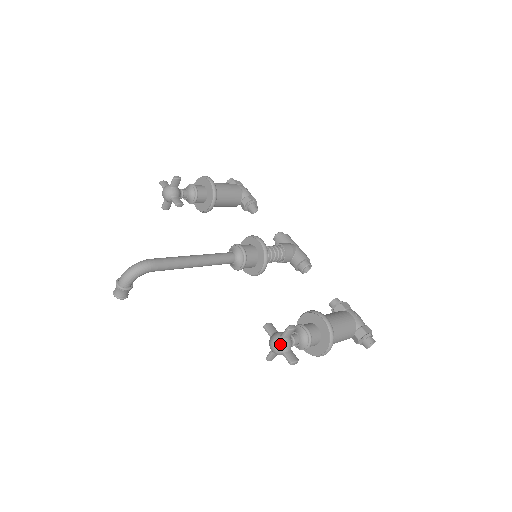
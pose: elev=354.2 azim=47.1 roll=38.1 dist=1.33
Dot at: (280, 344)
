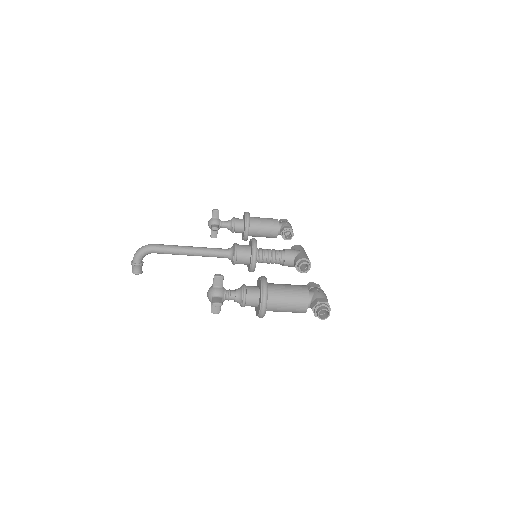
Dot at: (210, 291)
